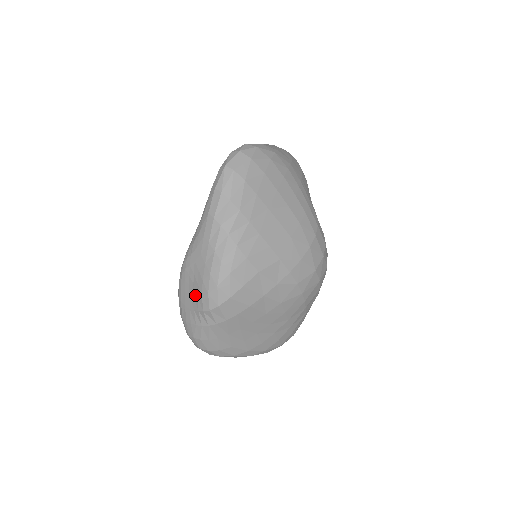
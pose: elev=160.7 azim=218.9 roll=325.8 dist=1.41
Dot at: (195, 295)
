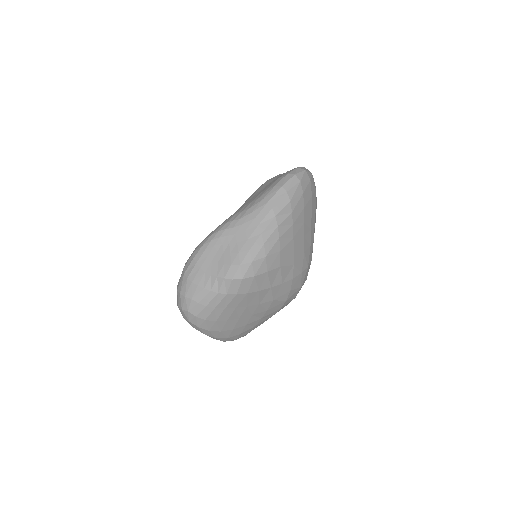
Dot at: (221, 262)
